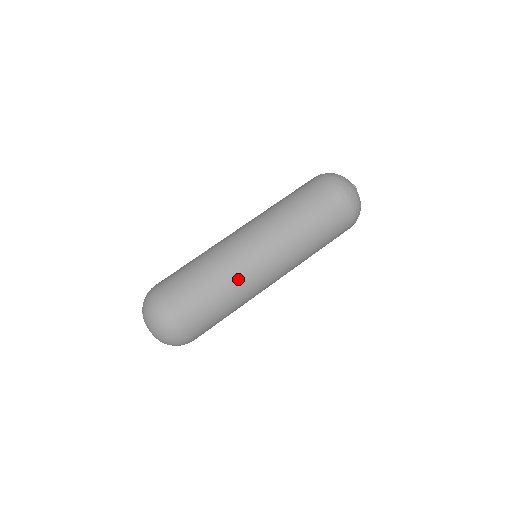
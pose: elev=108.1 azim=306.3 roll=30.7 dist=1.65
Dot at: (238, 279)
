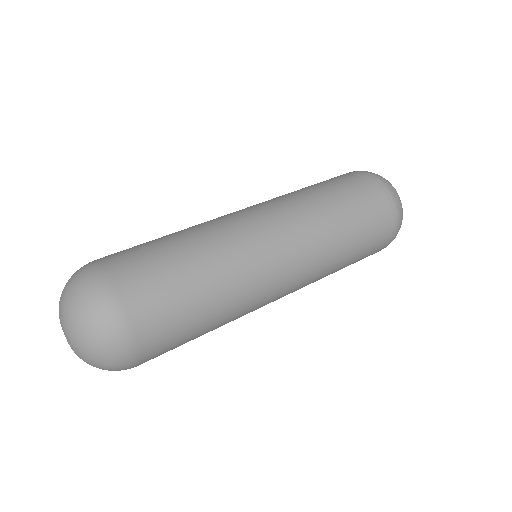
Dot at: (212, 232)
